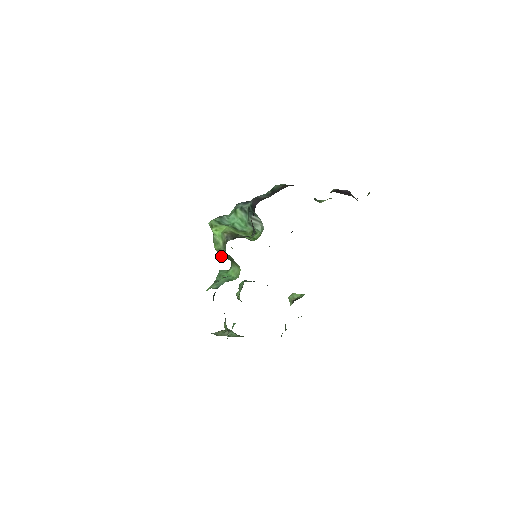
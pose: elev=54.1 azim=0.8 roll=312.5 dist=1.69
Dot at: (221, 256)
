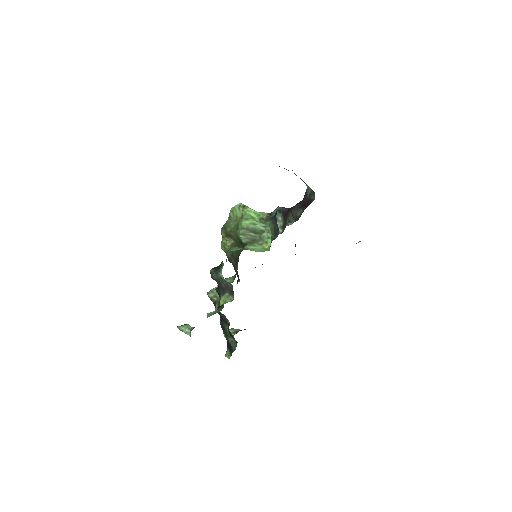
Dot at: (241, 234)
